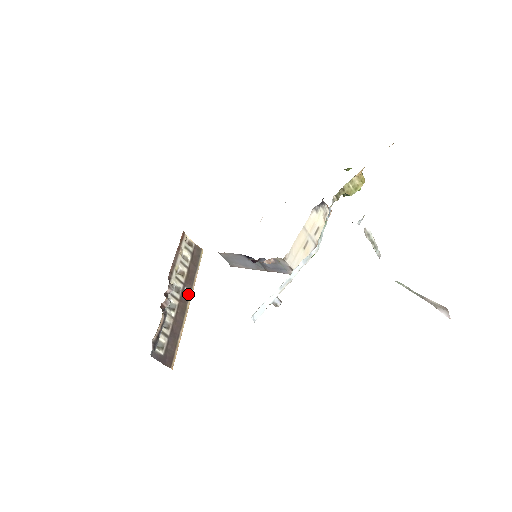
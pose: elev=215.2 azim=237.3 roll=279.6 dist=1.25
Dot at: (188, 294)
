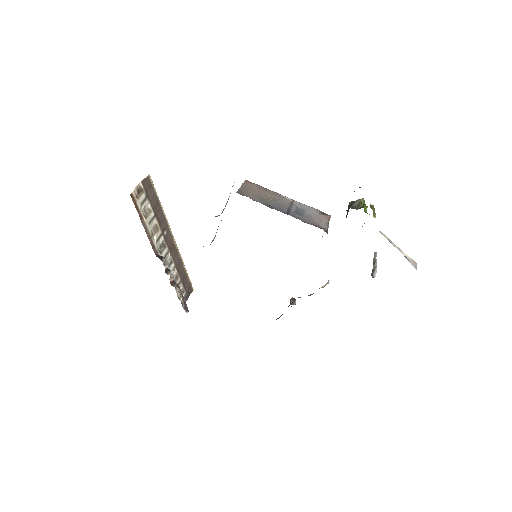
Dot at: (169, 234)
